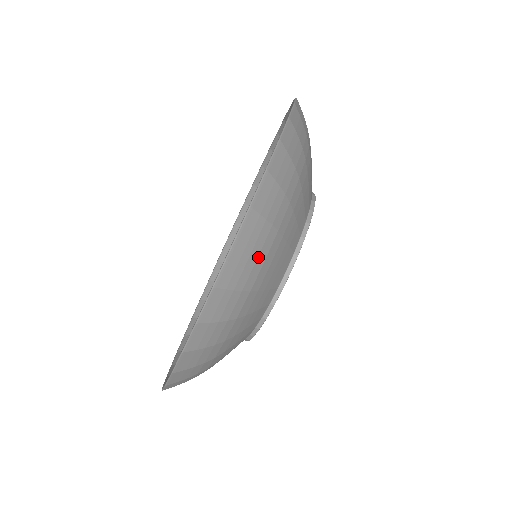
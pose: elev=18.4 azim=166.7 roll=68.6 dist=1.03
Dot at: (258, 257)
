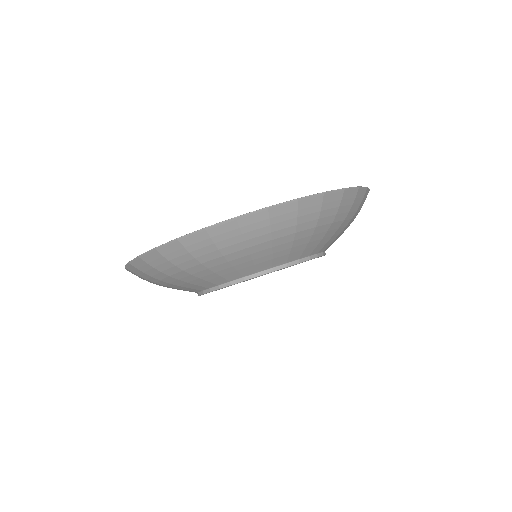
Dot at: (336, 215)
